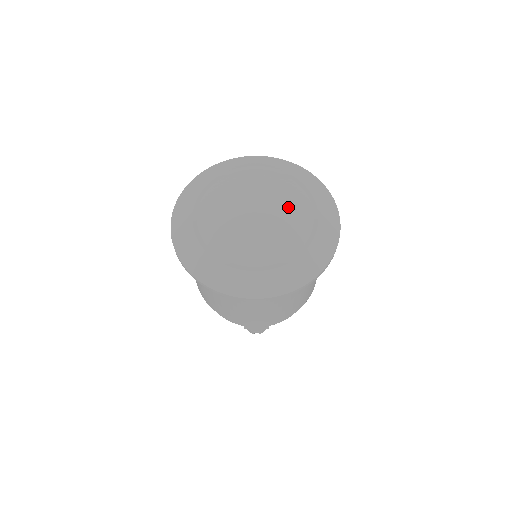
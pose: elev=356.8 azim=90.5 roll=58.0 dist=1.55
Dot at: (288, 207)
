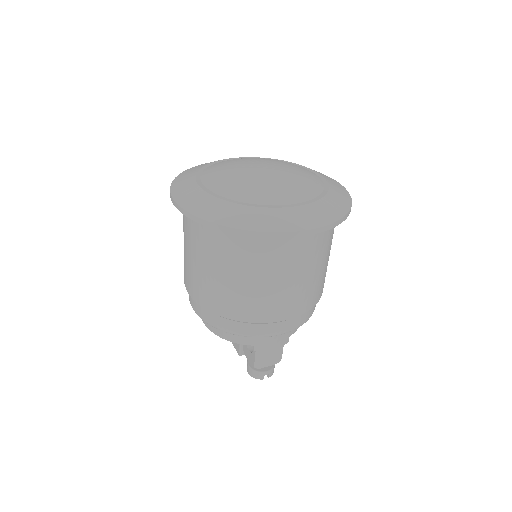
Dot at: (292, 166)
